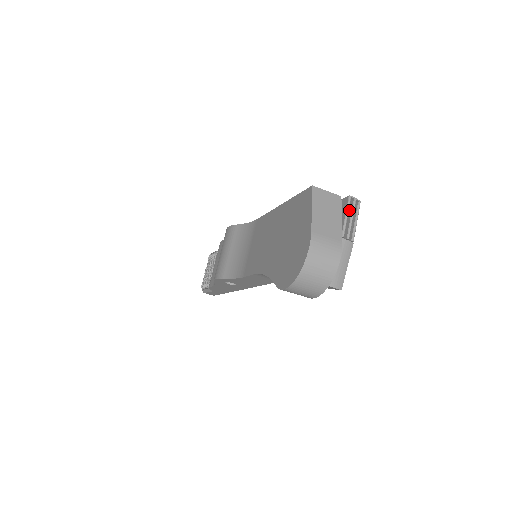
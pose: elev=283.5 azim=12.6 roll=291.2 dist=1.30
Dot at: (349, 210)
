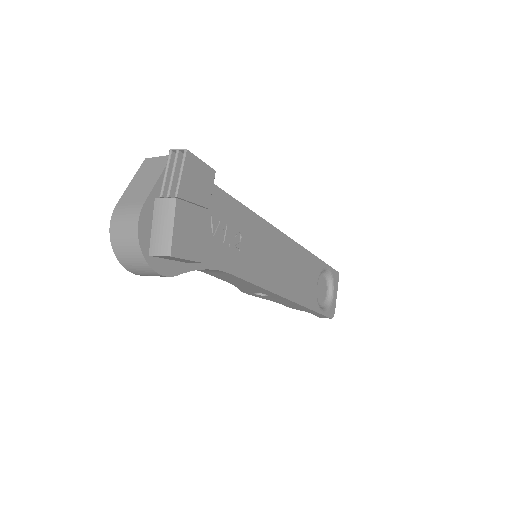
Dot at: (177, 165)
